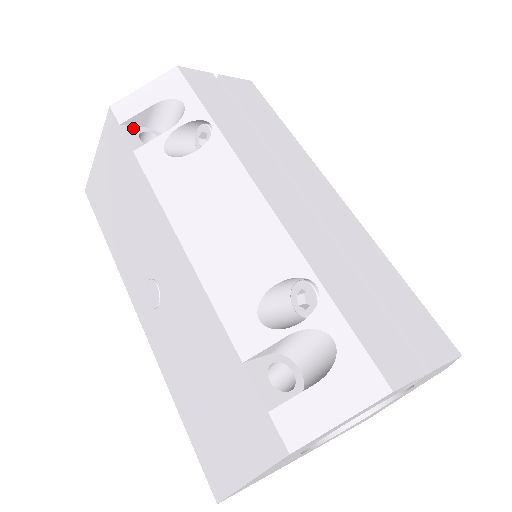
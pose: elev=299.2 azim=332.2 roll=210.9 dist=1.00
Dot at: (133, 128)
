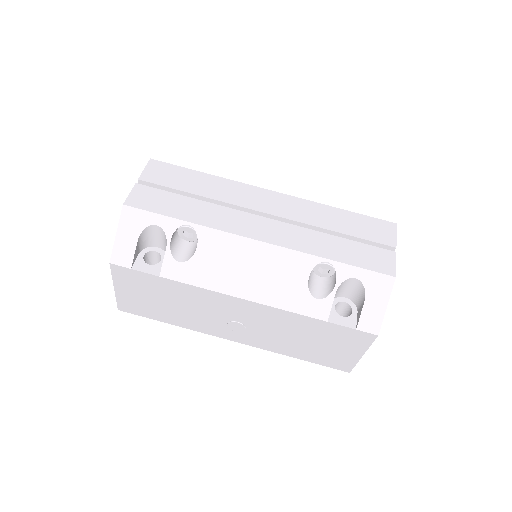
Dot at: (137, 262)
